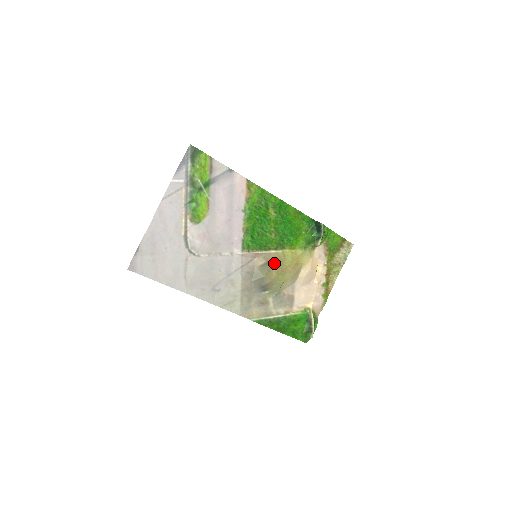
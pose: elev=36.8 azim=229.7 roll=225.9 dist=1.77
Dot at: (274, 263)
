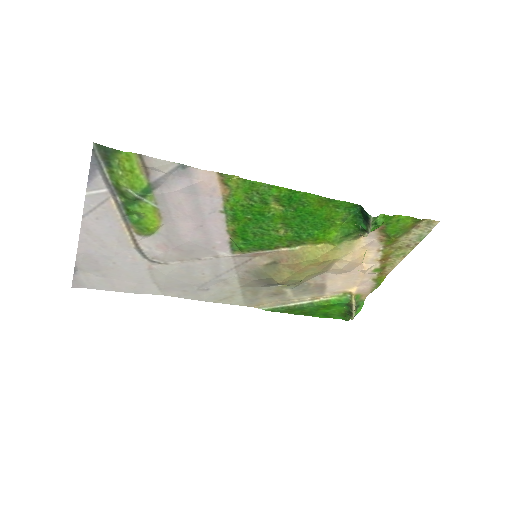
Dot at: (286, 262)
